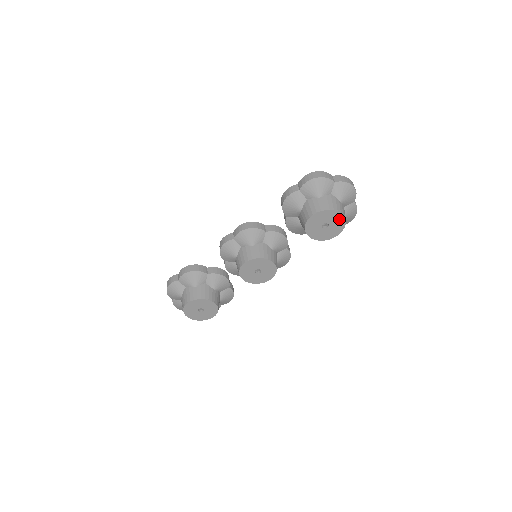
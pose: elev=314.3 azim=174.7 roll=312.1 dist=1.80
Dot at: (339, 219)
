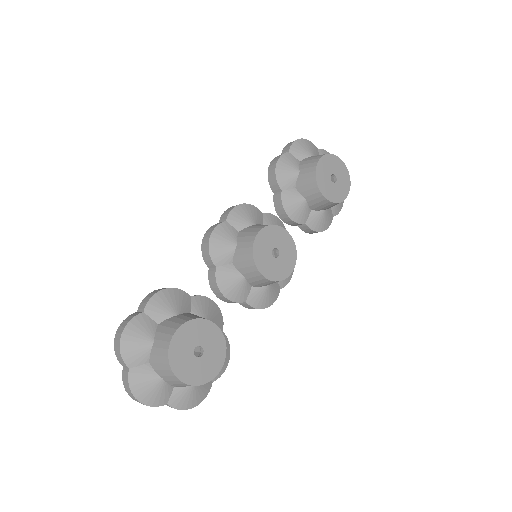
Dot at: (343, 171)
